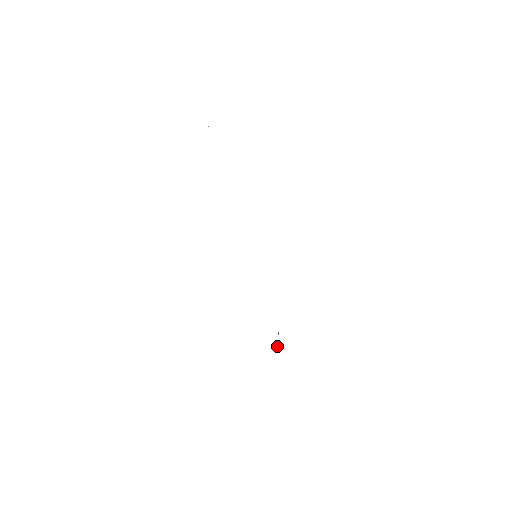
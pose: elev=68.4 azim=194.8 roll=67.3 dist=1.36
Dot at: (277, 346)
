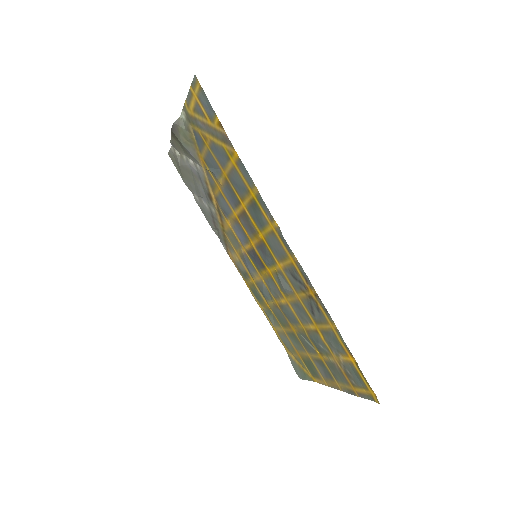
Dot at: (315, 350)
